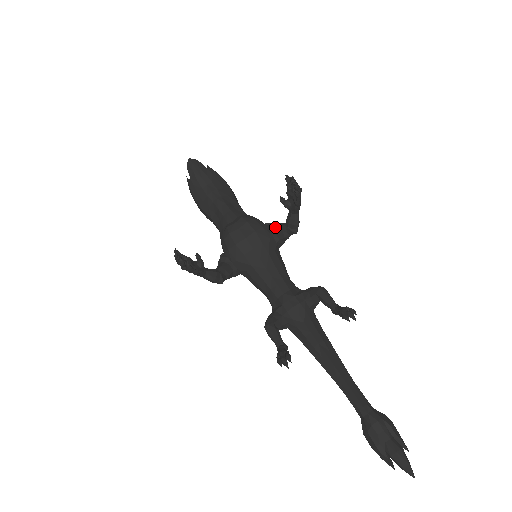
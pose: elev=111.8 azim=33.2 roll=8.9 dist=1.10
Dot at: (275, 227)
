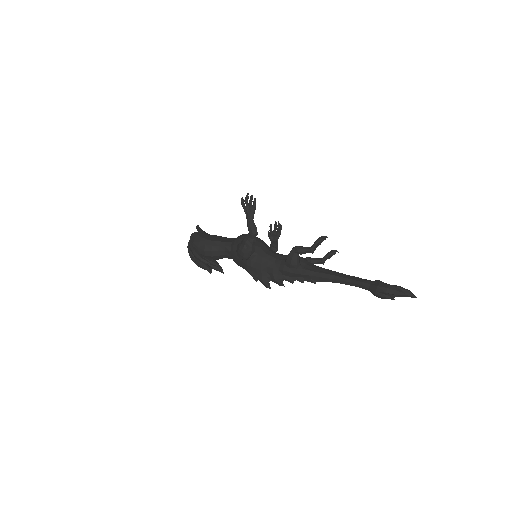
Dot at: occluded
